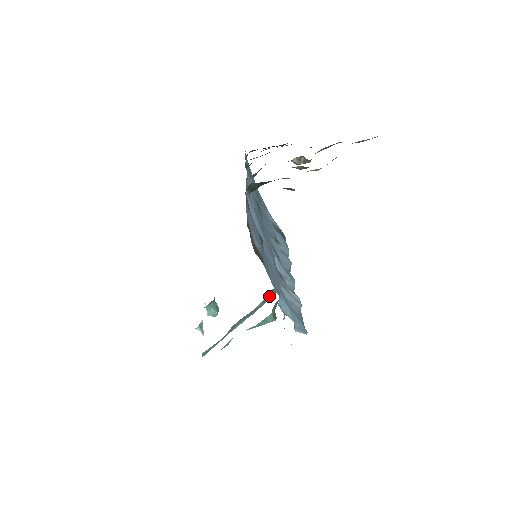
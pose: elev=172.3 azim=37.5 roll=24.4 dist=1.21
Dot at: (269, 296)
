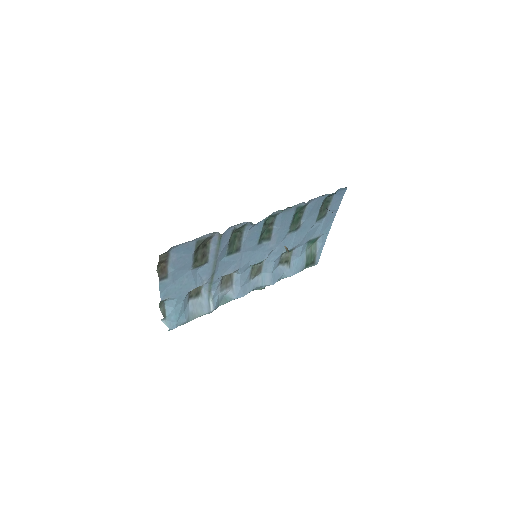
Dot at: occluded
